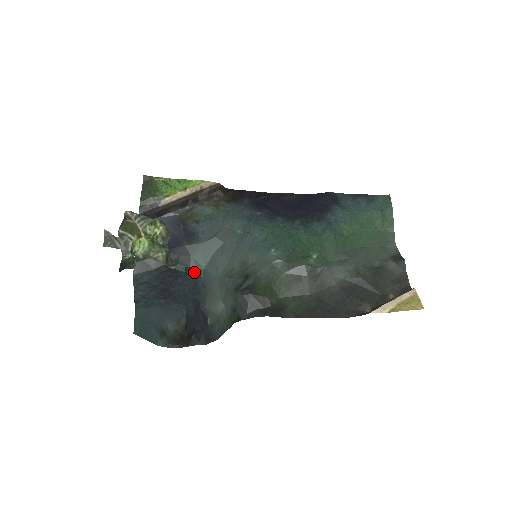
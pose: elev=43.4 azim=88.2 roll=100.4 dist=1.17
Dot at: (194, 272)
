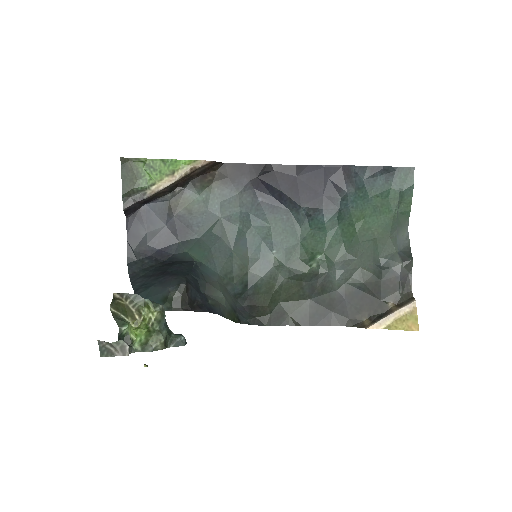
Dot at: (191, 262)
